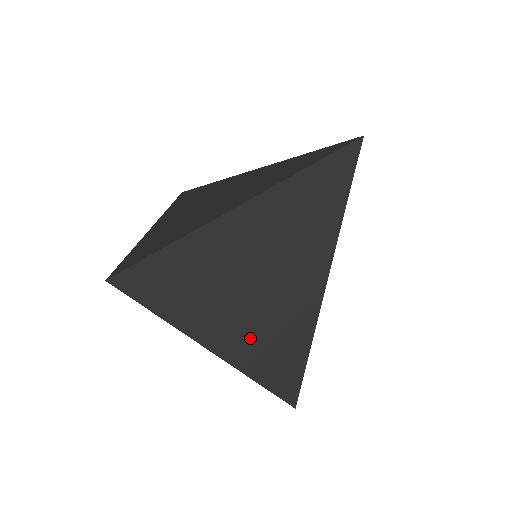
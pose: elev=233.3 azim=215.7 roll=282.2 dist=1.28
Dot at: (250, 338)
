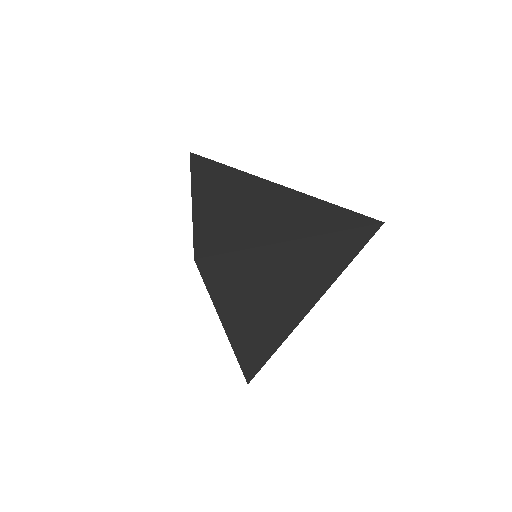
Dot at: (254, 331)
